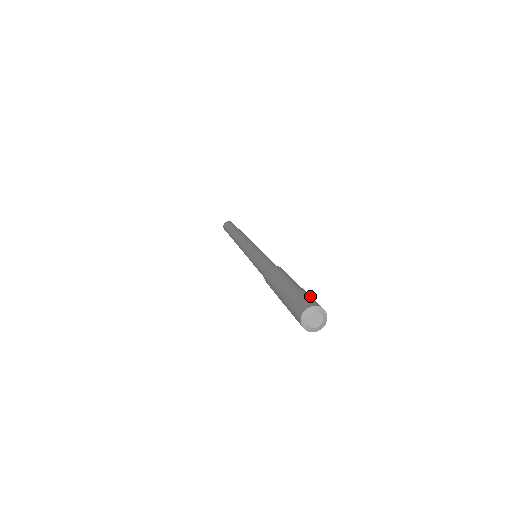
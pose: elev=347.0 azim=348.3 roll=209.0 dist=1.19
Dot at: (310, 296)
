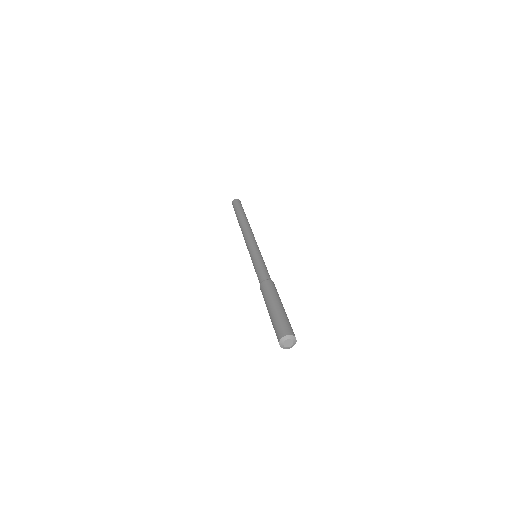
Dot at: occluded
